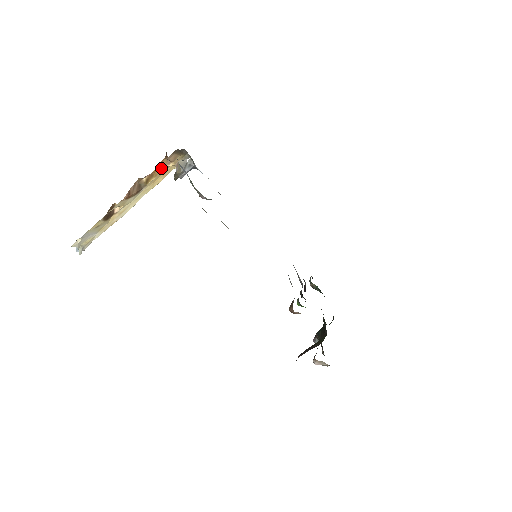
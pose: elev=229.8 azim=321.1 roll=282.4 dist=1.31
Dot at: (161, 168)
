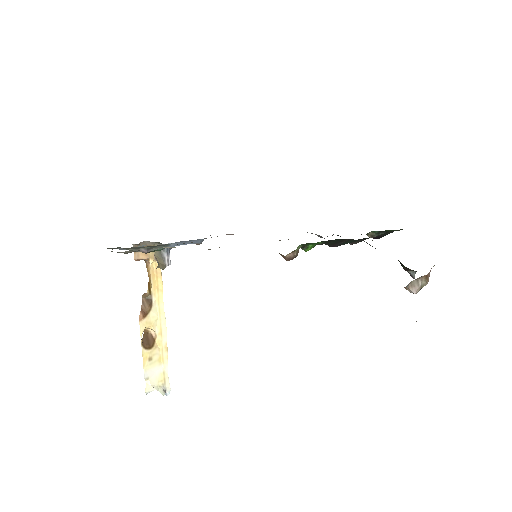
Dot at: (148, 272)
